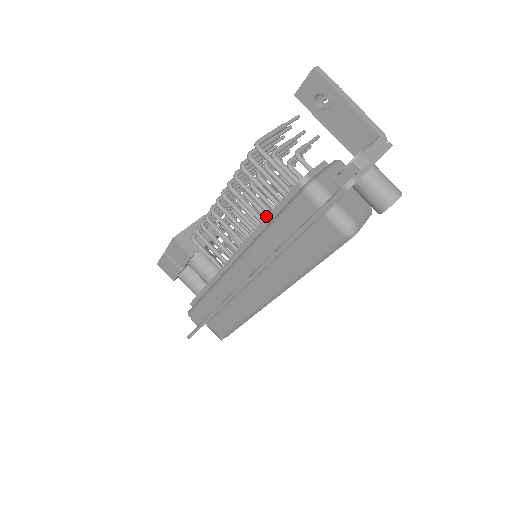
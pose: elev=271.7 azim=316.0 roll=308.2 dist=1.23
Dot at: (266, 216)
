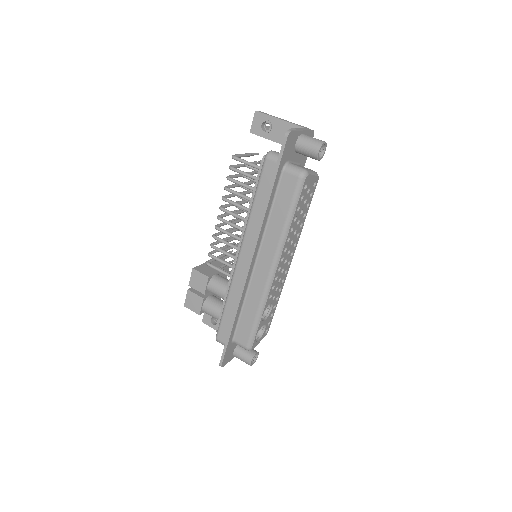
Dot at: occluded
